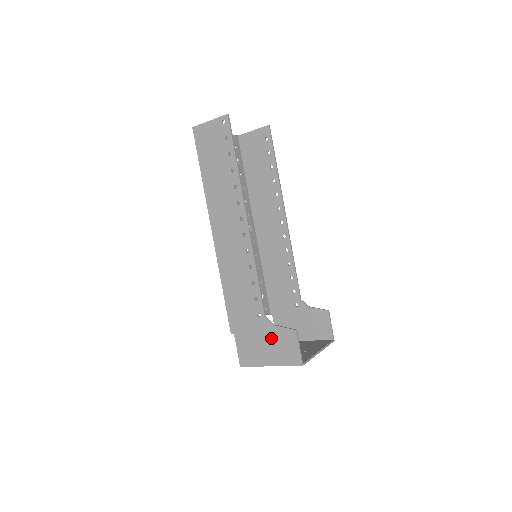
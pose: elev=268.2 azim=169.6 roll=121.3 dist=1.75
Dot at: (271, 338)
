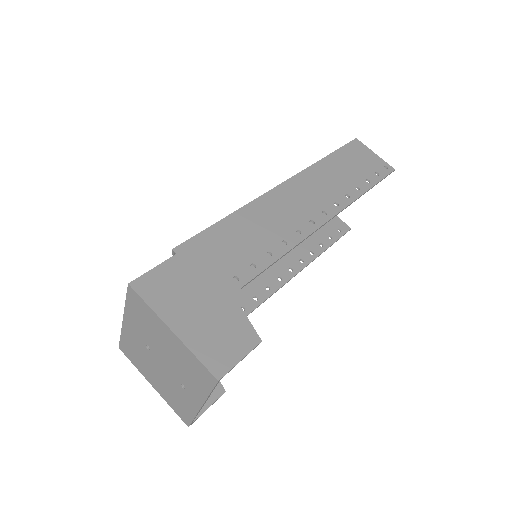
Dot at: (219, 311)
